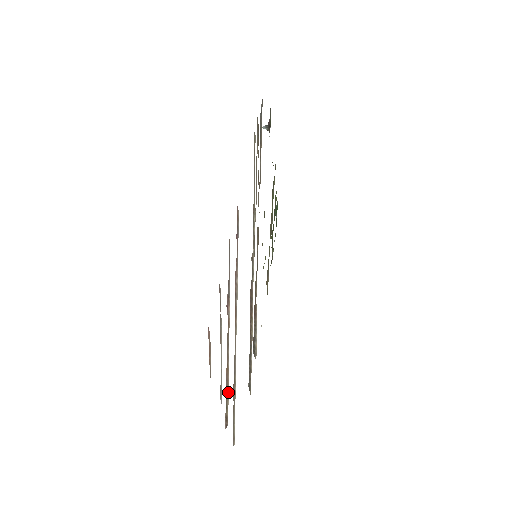
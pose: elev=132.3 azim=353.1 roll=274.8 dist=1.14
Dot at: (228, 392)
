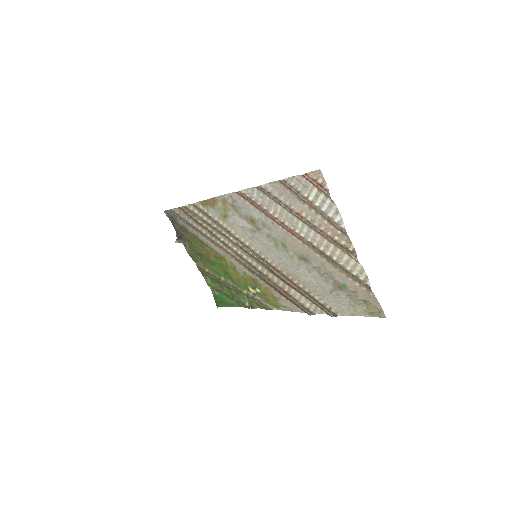
Dot at: (337, 238)
